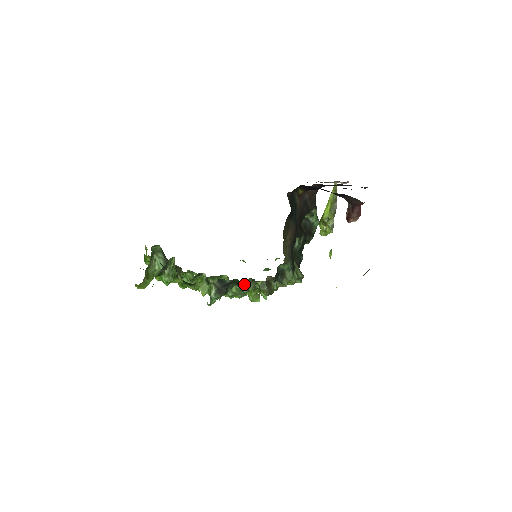
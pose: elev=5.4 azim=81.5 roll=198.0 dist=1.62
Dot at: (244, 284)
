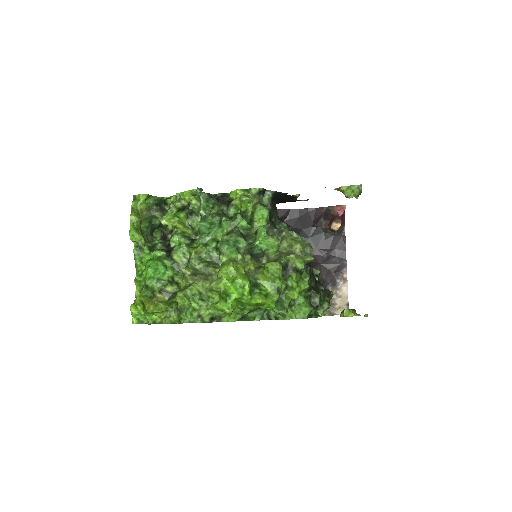
Dot at: (235, 199)
